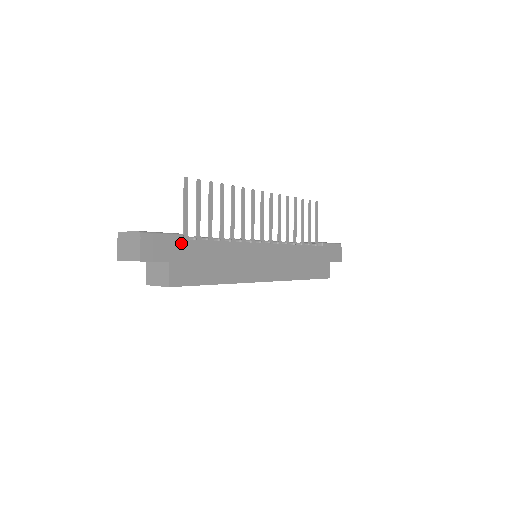
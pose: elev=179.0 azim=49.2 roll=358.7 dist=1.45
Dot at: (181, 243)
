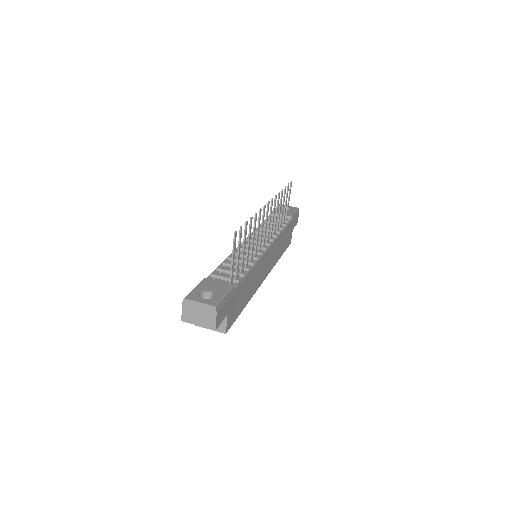
Dot at: (233, 294)
